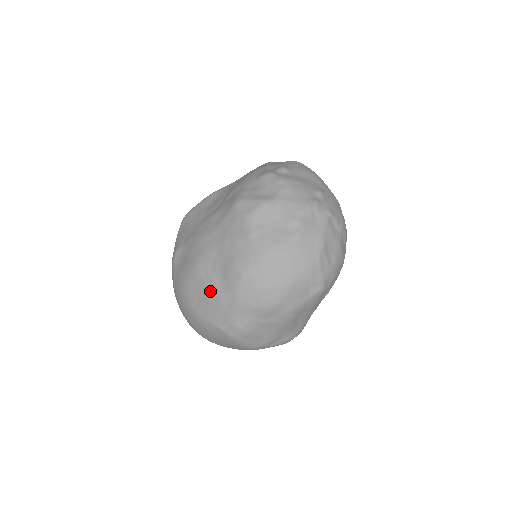
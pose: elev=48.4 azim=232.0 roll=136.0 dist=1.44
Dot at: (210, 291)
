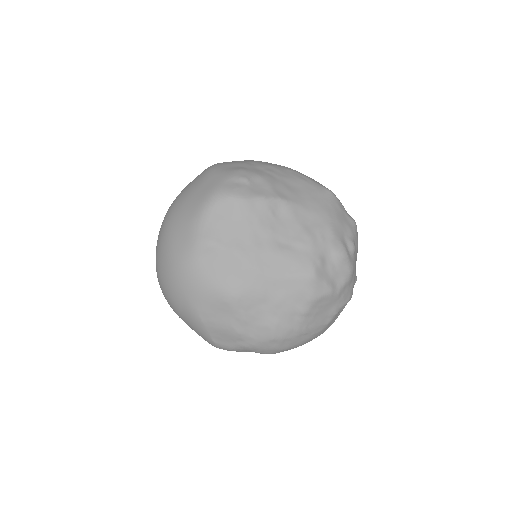
Dot at: (234, 325)
